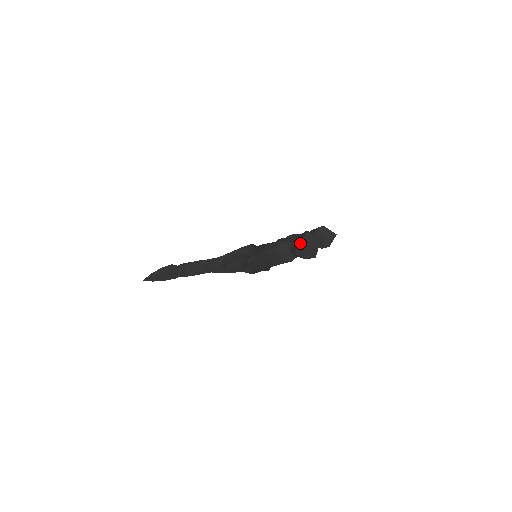
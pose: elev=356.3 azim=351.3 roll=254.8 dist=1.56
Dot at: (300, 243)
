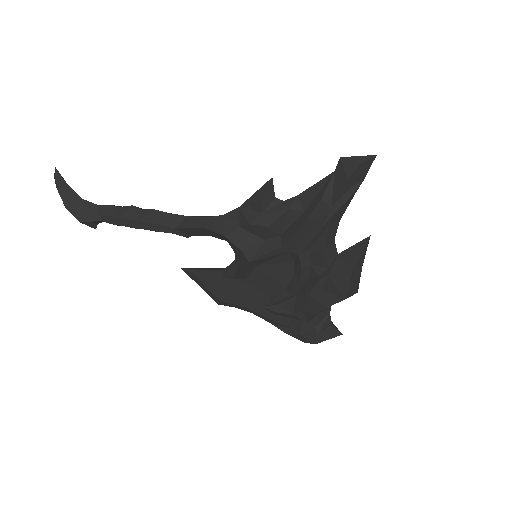
Dot at: occluded
